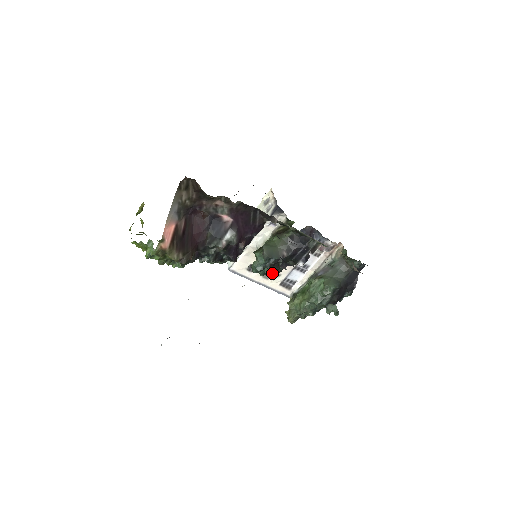
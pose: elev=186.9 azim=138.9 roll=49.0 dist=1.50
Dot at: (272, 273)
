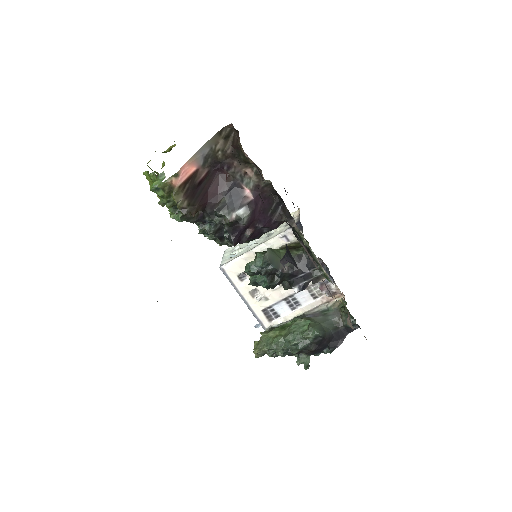
Dot at: (263, 284)
